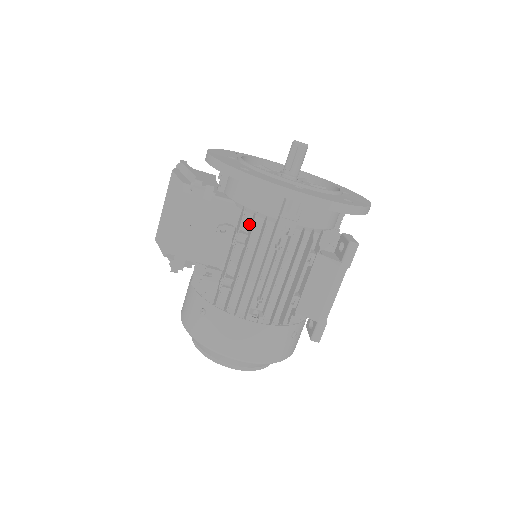
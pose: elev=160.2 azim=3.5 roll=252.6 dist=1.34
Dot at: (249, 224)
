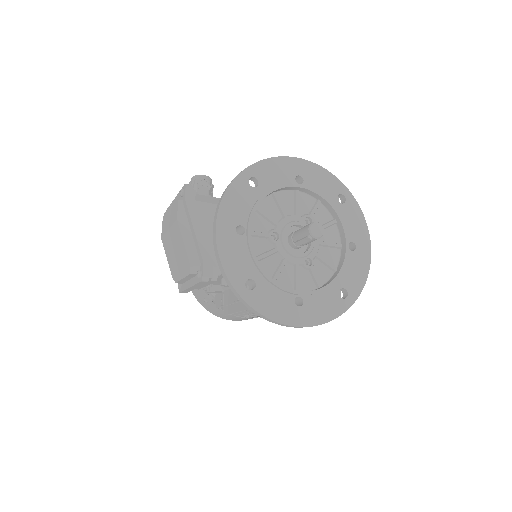
Dot at: occluded
